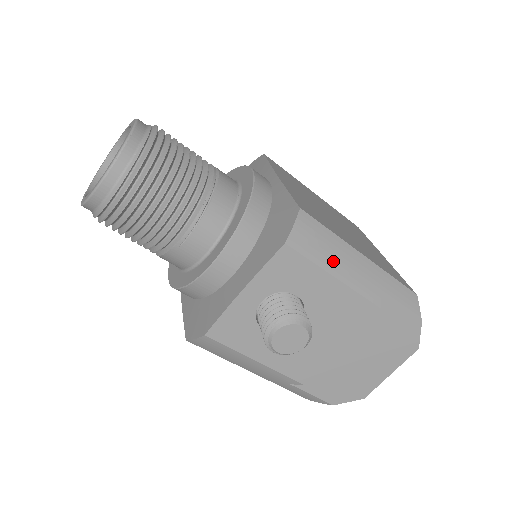
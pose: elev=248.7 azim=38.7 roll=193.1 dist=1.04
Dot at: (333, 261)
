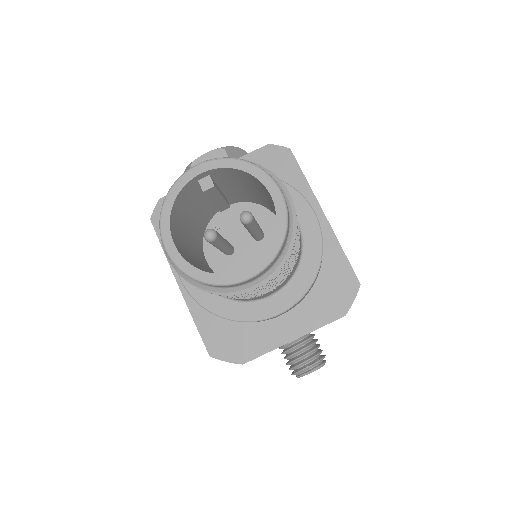
Dot at: occluded
